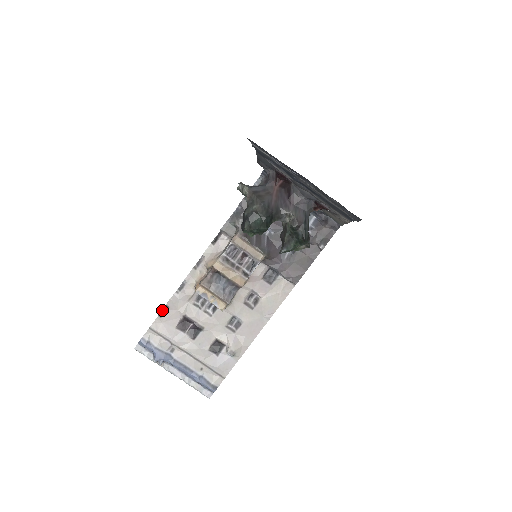
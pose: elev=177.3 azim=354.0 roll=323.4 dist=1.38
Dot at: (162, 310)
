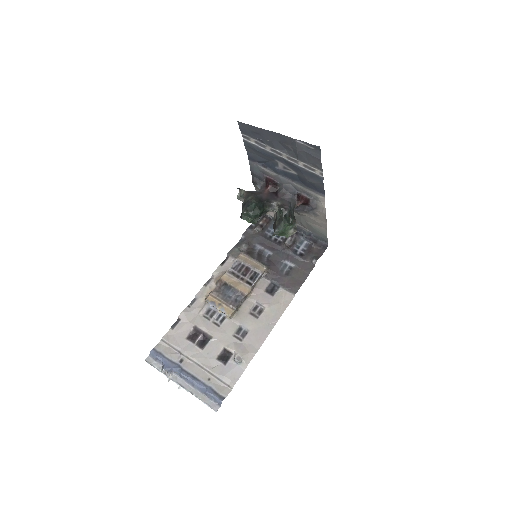
Dot at: (174, 323)
